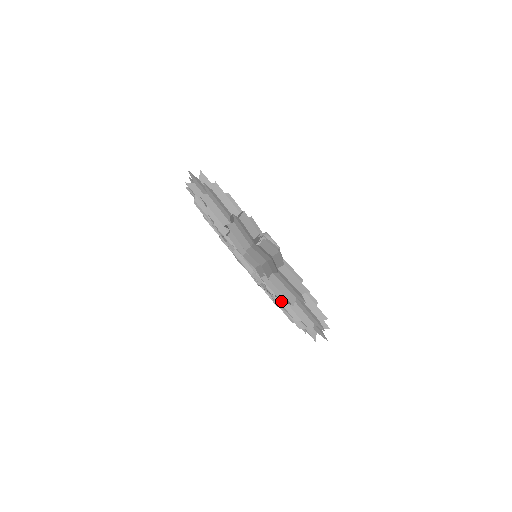
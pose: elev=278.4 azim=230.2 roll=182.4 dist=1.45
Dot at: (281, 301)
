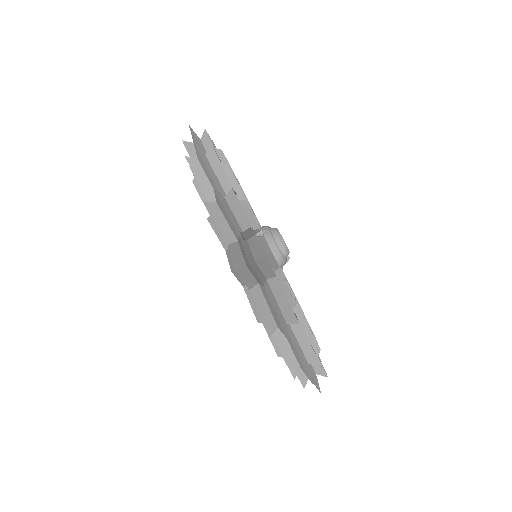
Dot at: occluded
